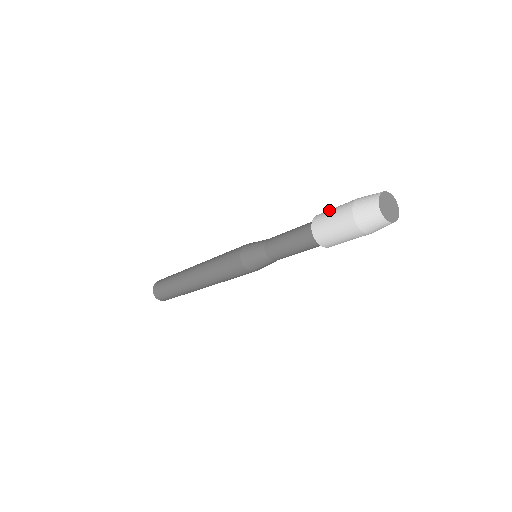
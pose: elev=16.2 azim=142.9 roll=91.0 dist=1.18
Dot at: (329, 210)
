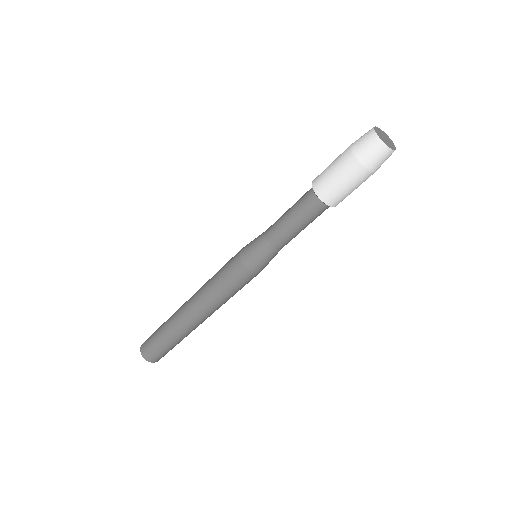
Dot at: occluded
